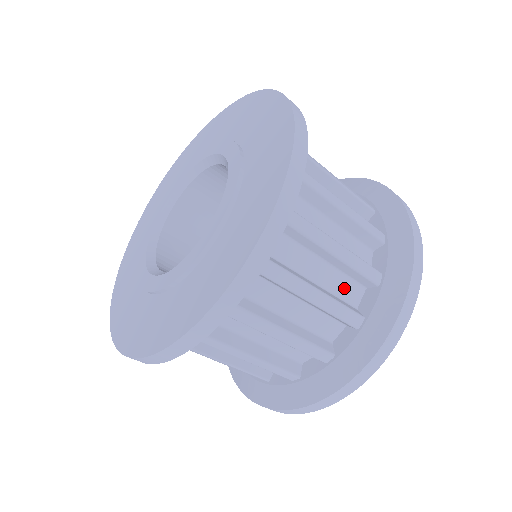
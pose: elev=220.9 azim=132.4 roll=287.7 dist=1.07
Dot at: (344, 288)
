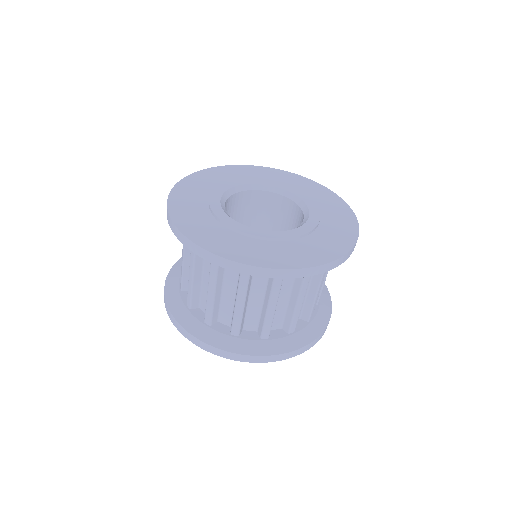
Dot at: (252, 318)
